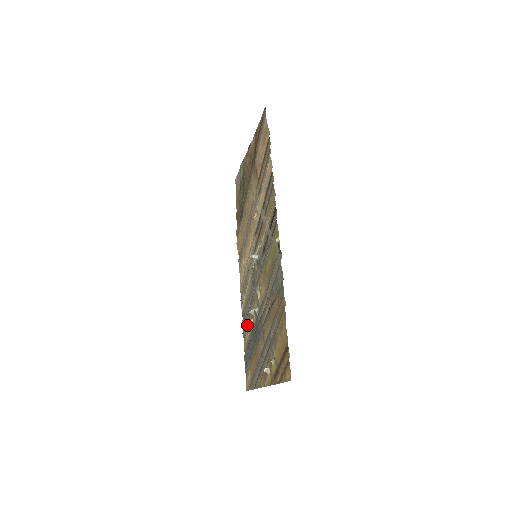
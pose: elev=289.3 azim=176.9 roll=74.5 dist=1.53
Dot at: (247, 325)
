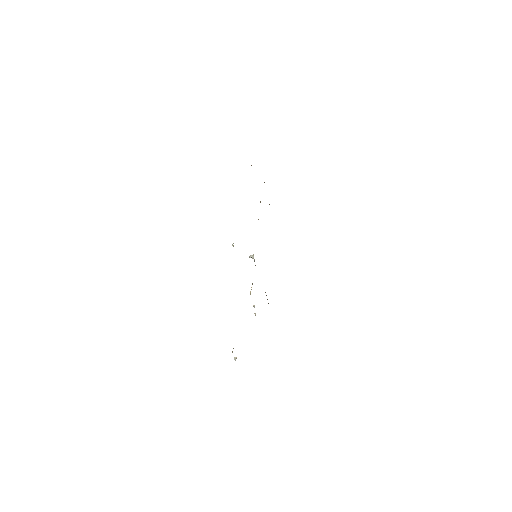
Dot at: occluded
